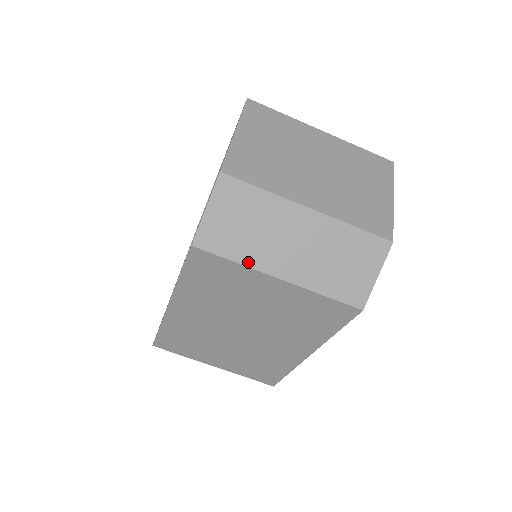
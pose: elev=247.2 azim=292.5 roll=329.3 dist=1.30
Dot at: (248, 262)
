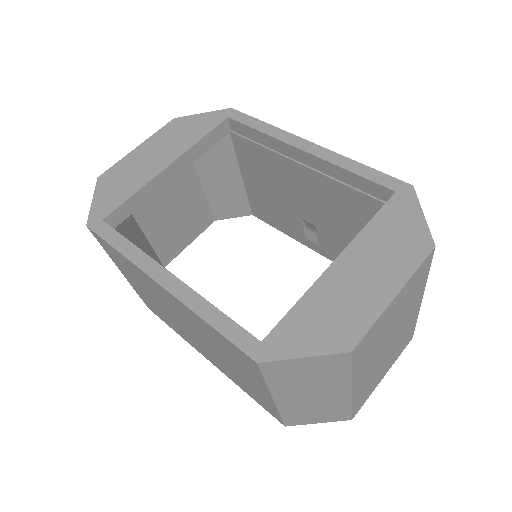
Dot at: (273, 387)
